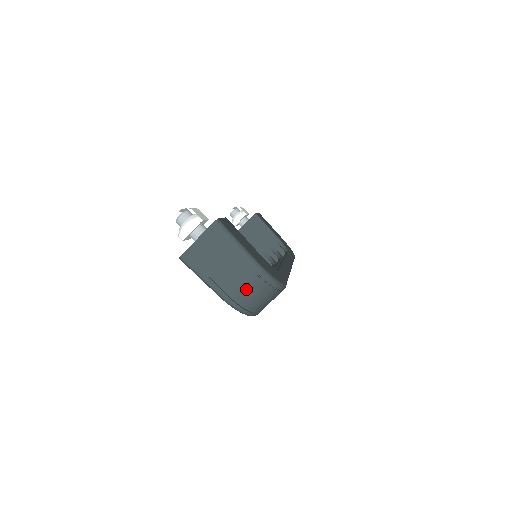
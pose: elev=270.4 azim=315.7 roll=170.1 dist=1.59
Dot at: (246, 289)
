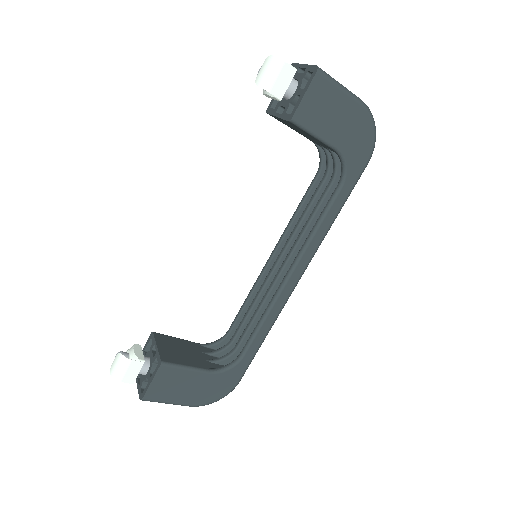
Dot at: occluded
